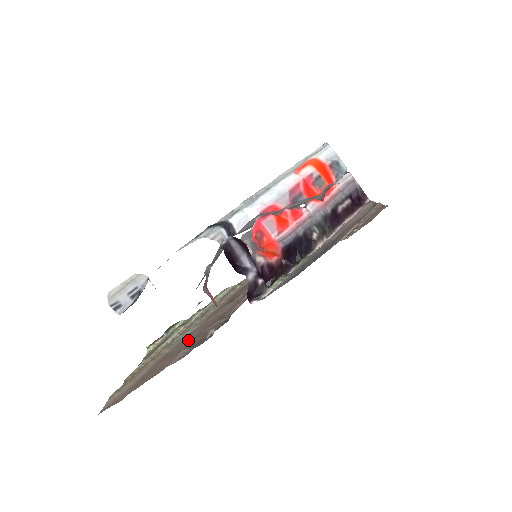
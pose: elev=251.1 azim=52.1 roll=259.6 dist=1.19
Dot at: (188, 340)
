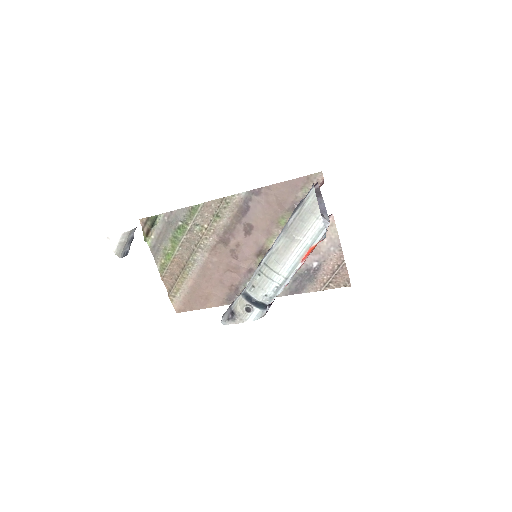
Dot at: (210, 277)
